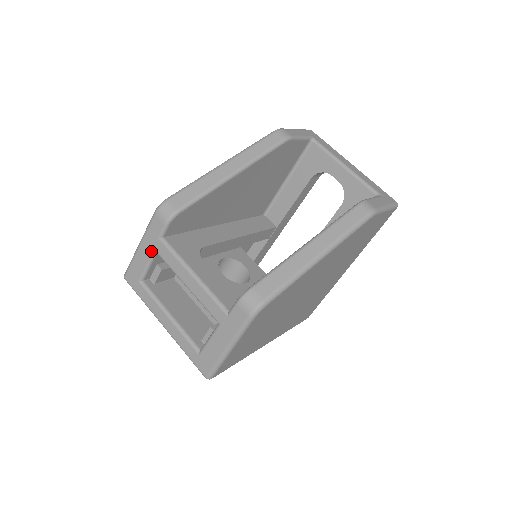
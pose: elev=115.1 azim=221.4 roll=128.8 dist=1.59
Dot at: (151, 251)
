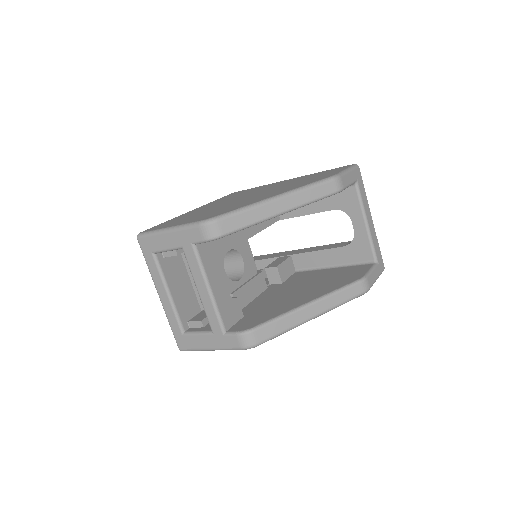
Dot at: (178, 245)
